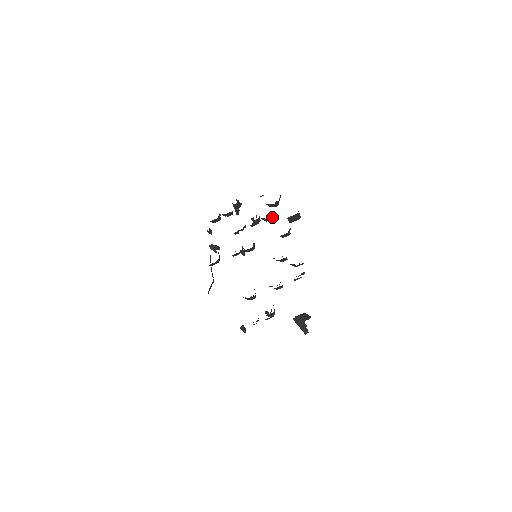
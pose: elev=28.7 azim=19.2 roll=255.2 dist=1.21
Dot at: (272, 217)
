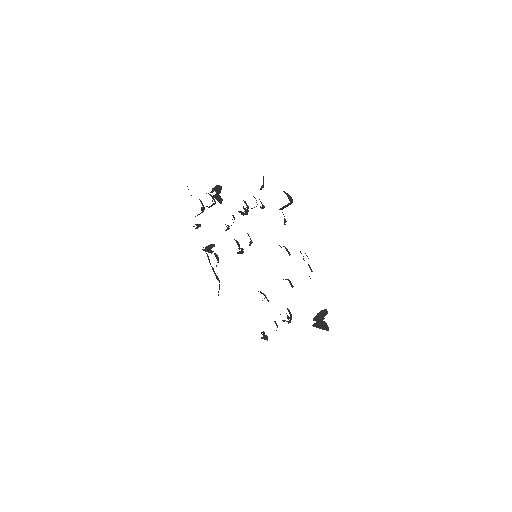
Dot at: (261, 207)
